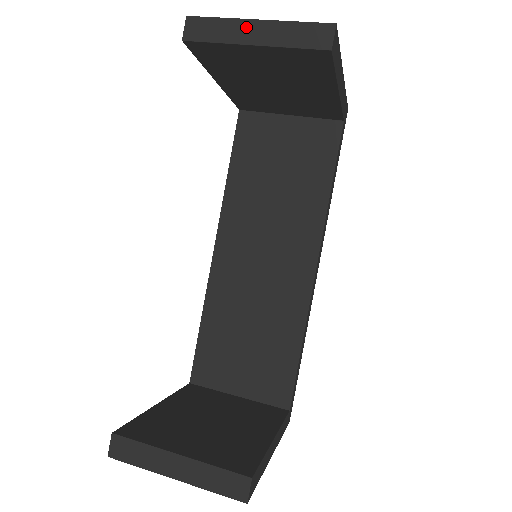
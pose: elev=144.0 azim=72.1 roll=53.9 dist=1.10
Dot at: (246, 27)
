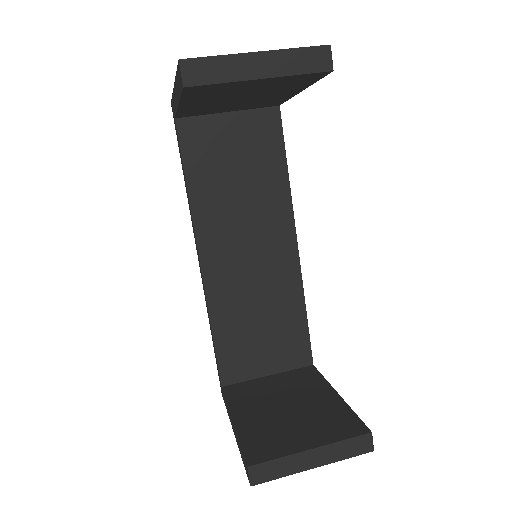
Dot at: (248, 61)
